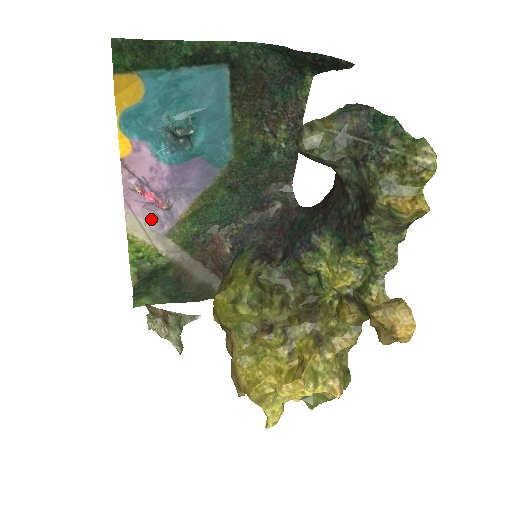
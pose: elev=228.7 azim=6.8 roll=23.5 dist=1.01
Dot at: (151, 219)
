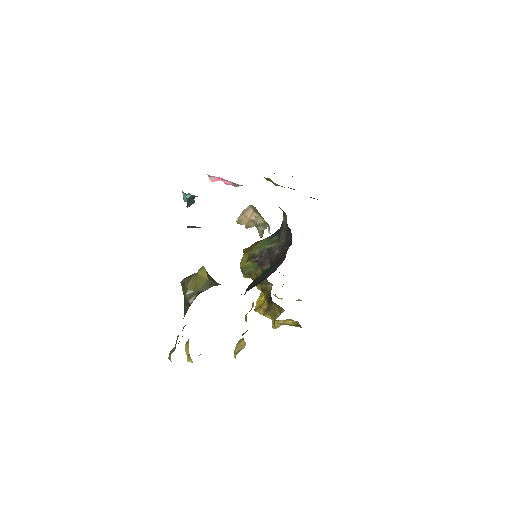
Dot at: occluded
